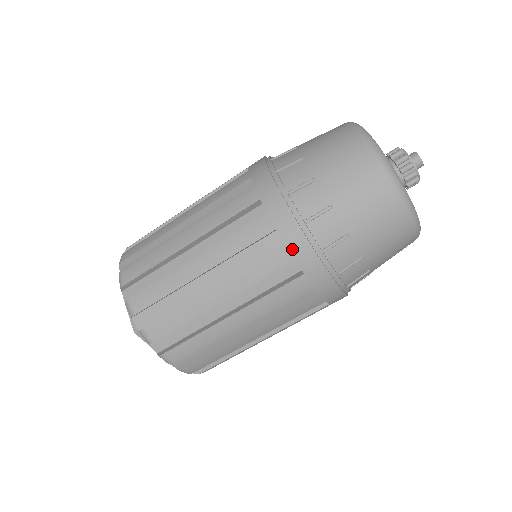
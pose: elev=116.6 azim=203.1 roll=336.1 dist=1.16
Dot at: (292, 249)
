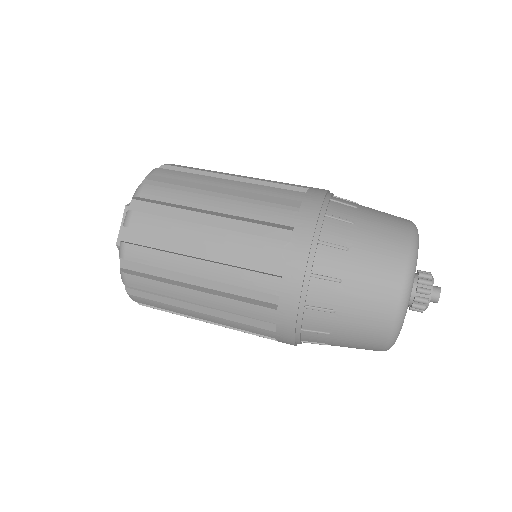
Dot at: (300, 218)
